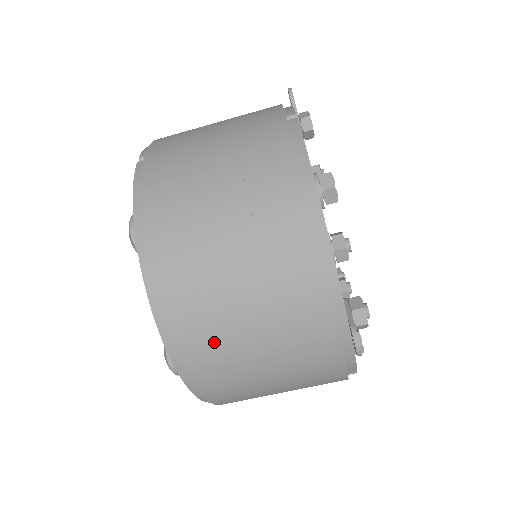
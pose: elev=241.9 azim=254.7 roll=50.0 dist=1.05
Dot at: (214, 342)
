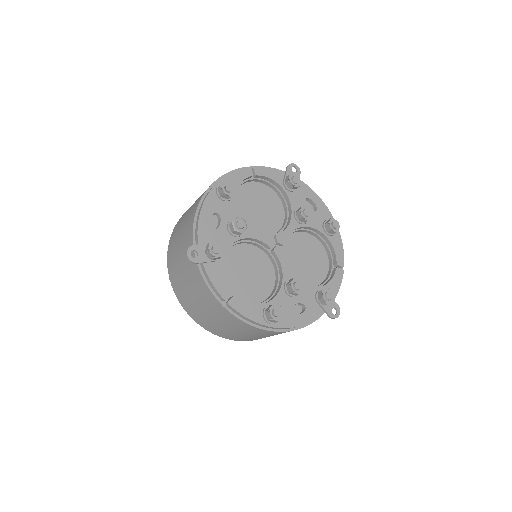
Dot at: occluded
